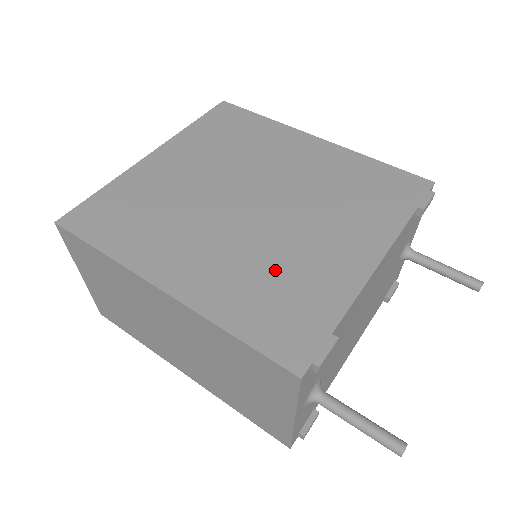
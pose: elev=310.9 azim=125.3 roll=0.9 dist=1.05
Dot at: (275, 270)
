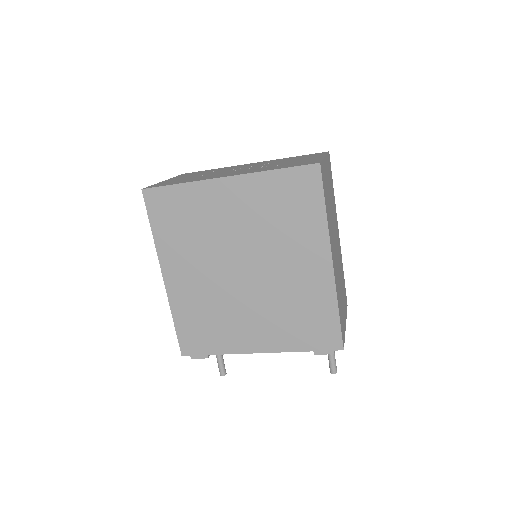
Dot at: (214, 314)
